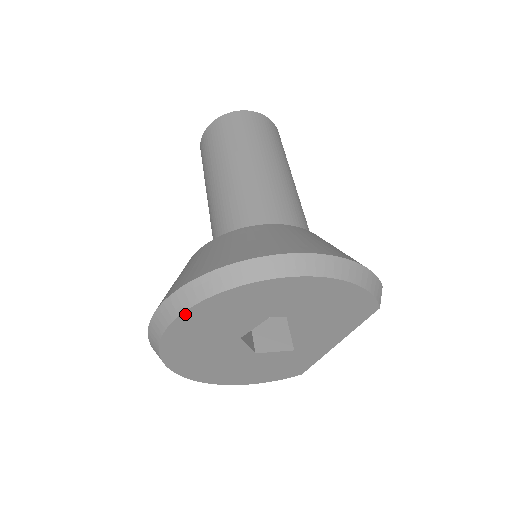
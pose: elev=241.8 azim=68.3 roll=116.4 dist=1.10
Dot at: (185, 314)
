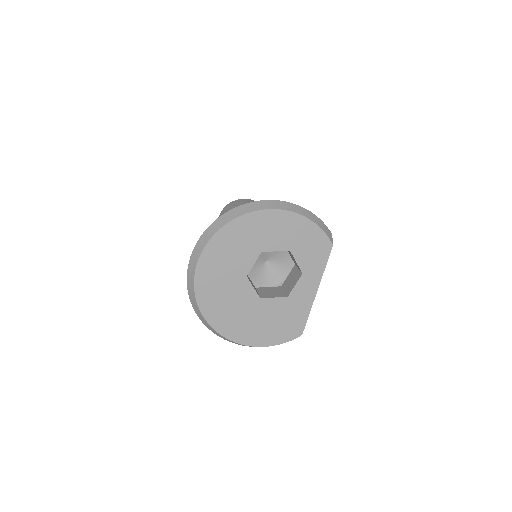
Dot at: (208, 245)
